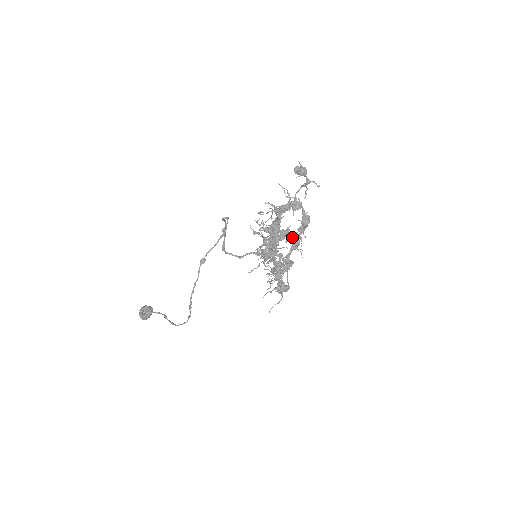
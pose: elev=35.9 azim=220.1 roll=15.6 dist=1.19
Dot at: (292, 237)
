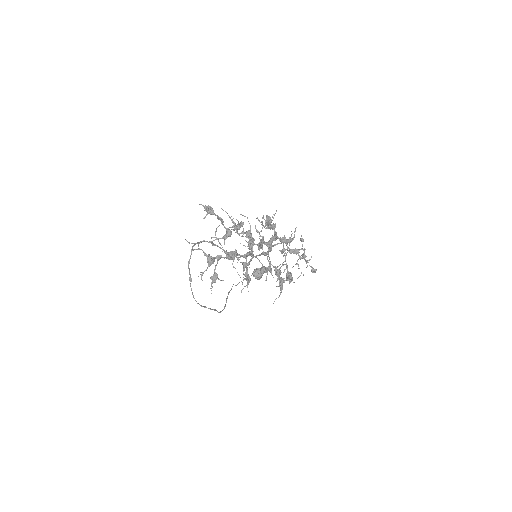
Dot at: (241, 256)
